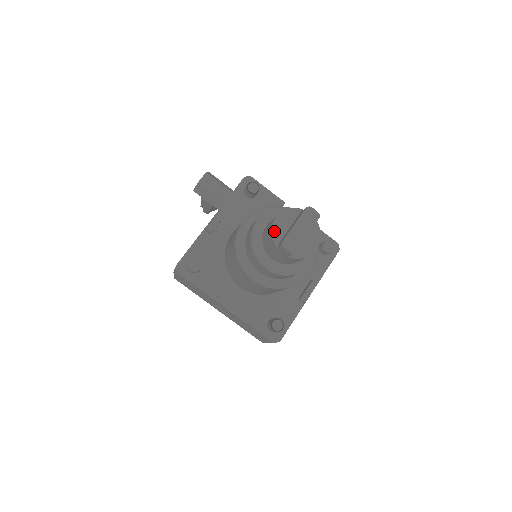
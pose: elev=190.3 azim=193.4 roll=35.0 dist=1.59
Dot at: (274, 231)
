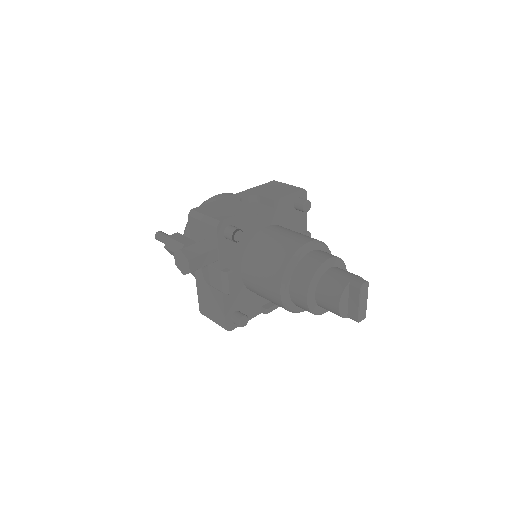
Dot at: (342, 314)
